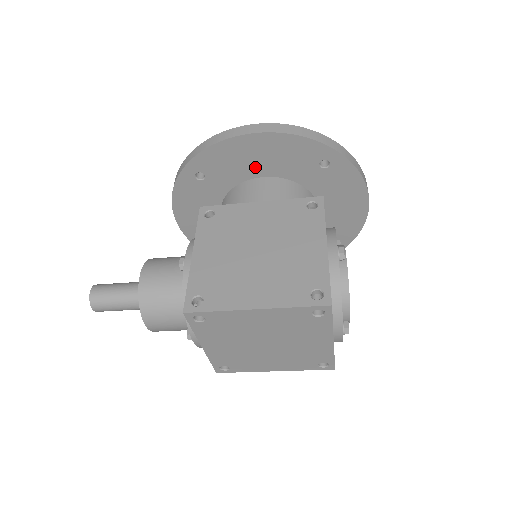
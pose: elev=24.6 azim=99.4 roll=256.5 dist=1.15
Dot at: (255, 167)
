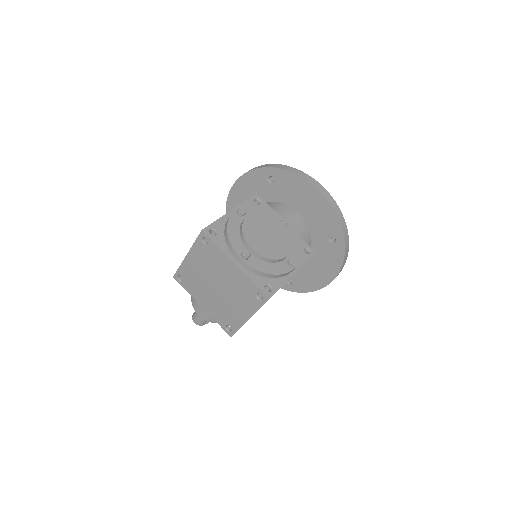
Dot at: occluded
